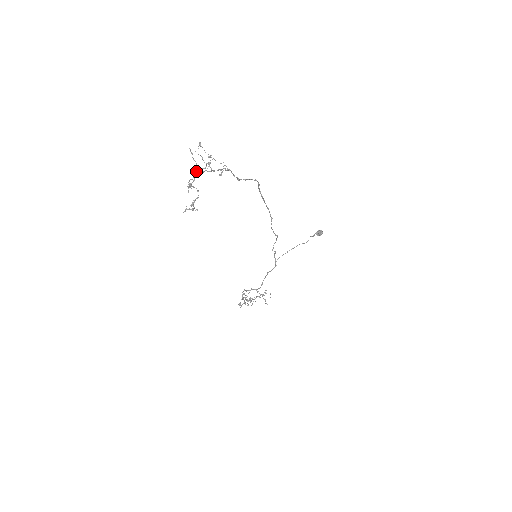
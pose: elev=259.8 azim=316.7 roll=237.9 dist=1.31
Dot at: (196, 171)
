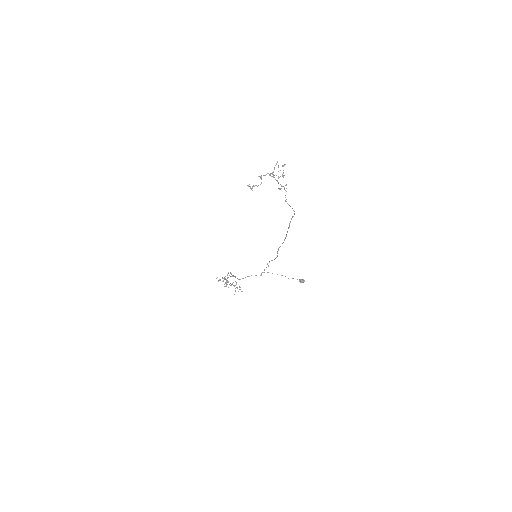
Dot at: occluded
